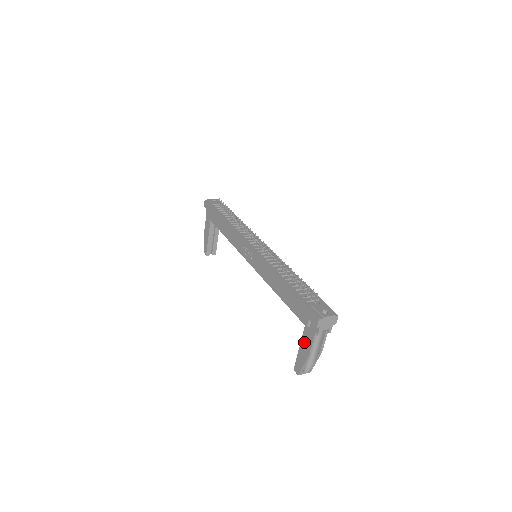
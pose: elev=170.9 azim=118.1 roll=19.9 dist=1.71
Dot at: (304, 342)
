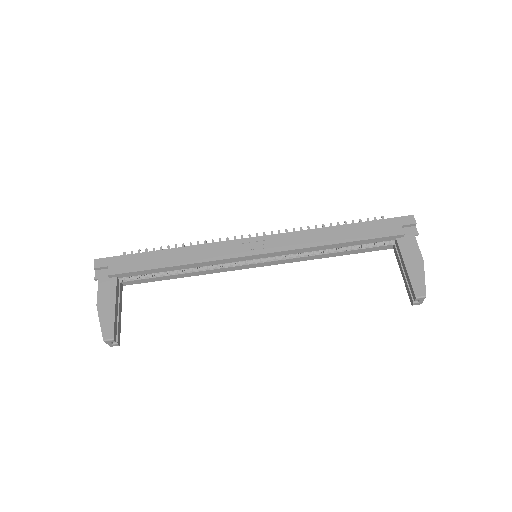
Dot at: (408, 255)
